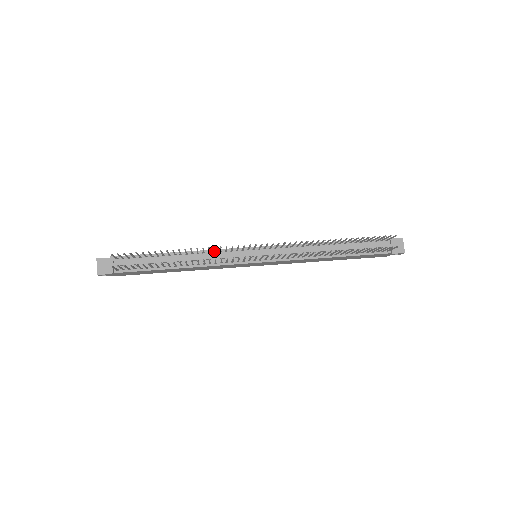
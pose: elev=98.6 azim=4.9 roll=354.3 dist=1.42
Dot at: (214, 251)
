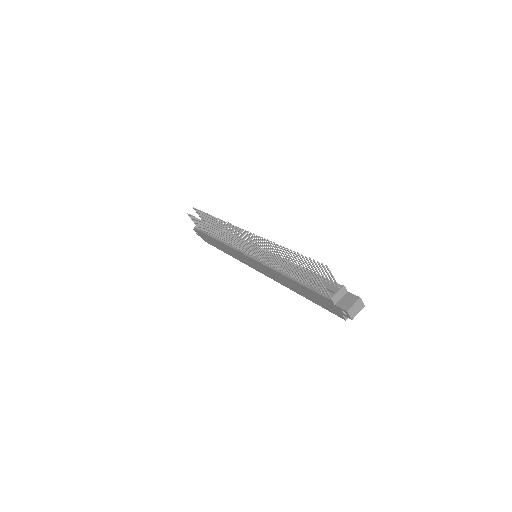
Dot at: (234, 234)
